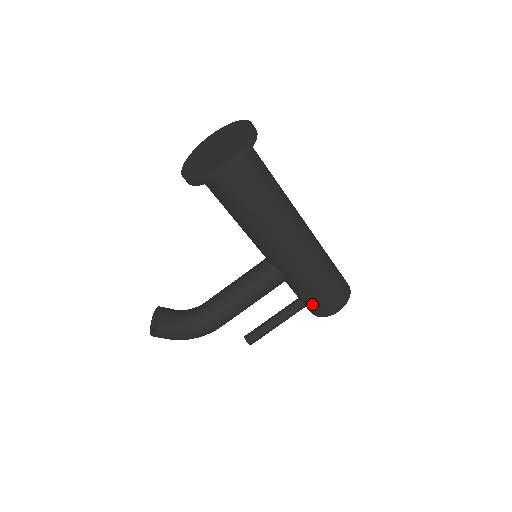
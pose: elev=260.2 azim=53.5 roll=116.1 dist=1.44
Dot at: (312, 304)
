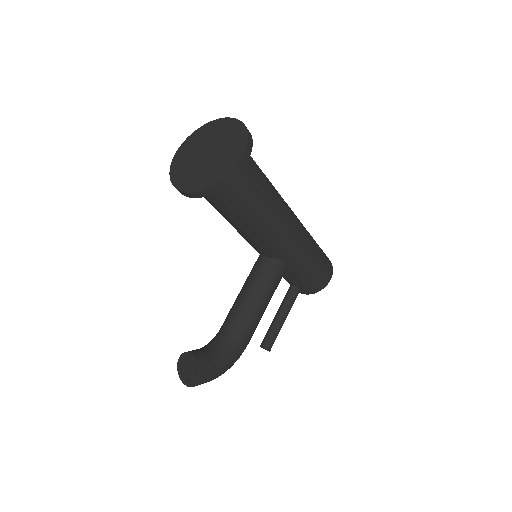
Dot at: (311, 282)
